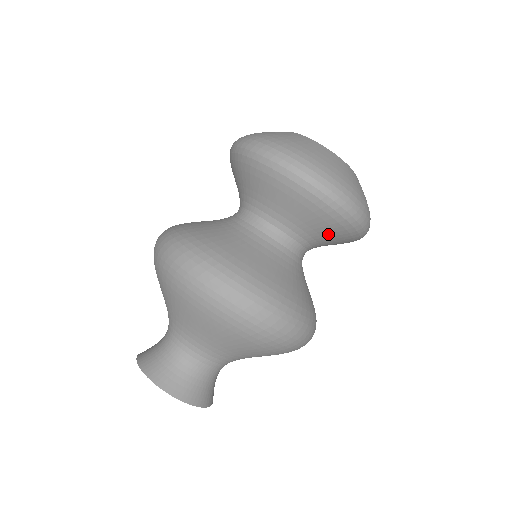
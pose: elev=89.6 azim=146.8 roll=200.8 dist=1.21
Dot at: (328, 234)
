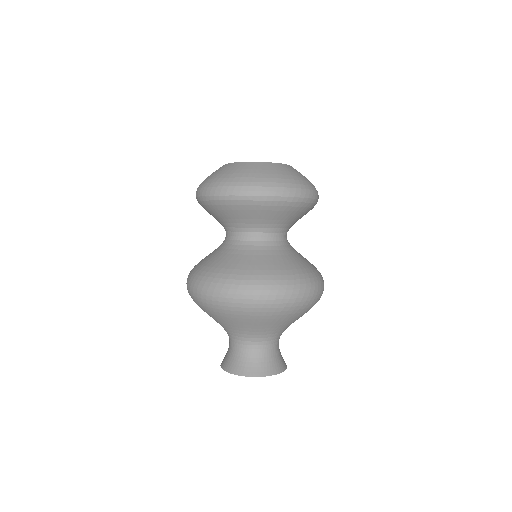
Dot at: (255, 215)
